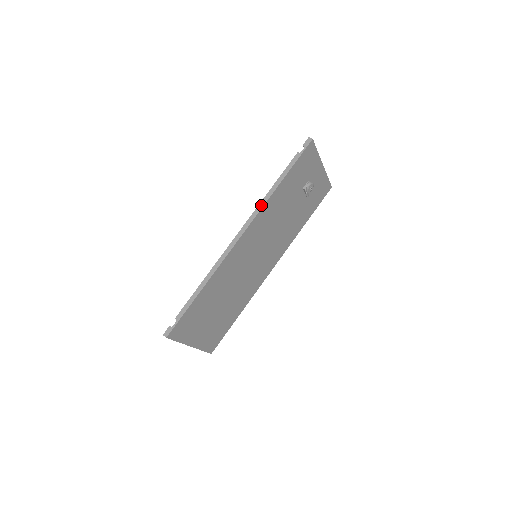
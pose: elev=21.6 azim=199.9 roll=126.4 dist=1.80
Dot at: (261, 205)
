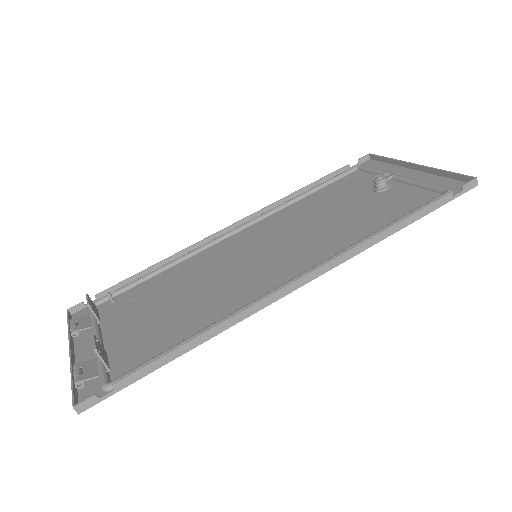
Dot at: (357, 251)
